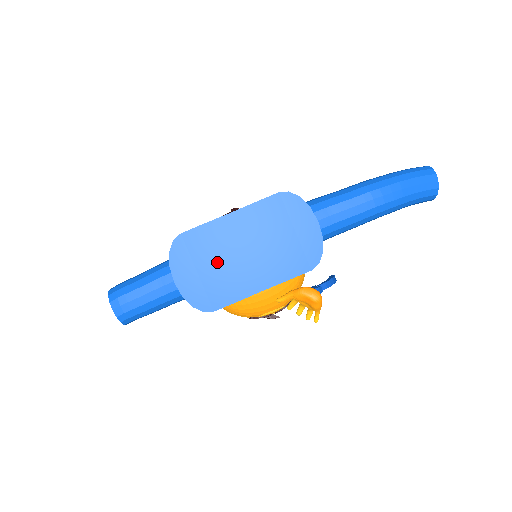
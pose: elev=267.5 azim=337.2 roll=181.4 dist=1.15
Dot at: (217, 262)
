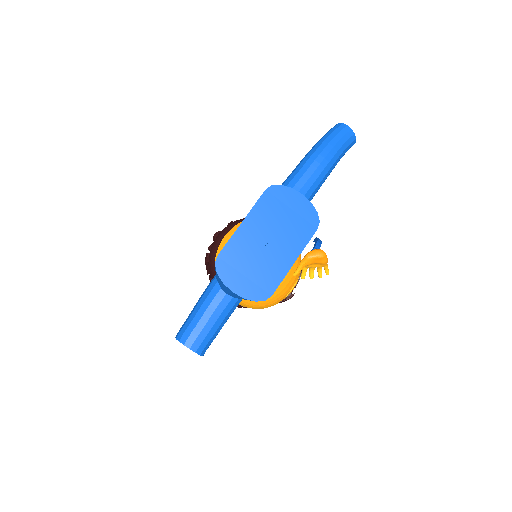
Dot at: (253, 261)
